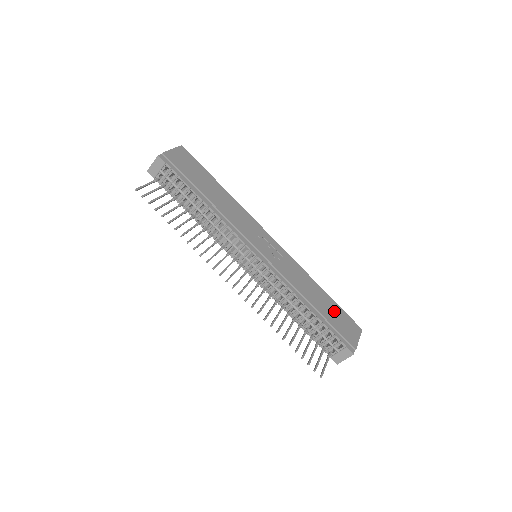
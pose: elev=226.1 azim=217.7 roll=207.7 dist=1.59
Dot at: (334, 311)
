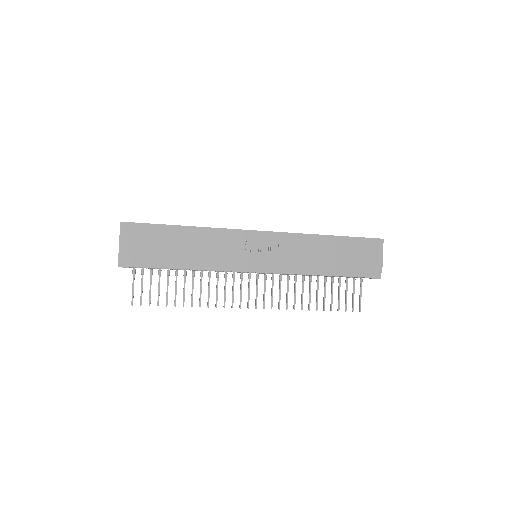
Dot at: (349, 251)
